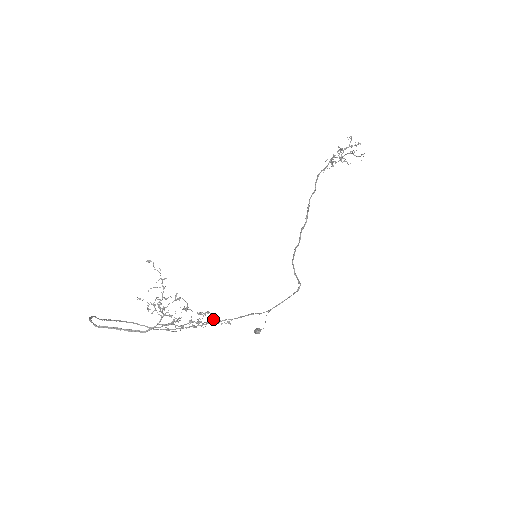
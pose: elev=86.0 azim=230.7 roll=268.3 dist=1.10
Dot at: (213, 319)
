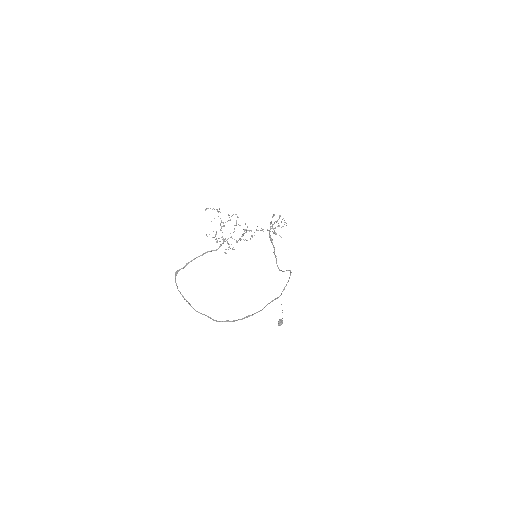
Dot at: occluded
